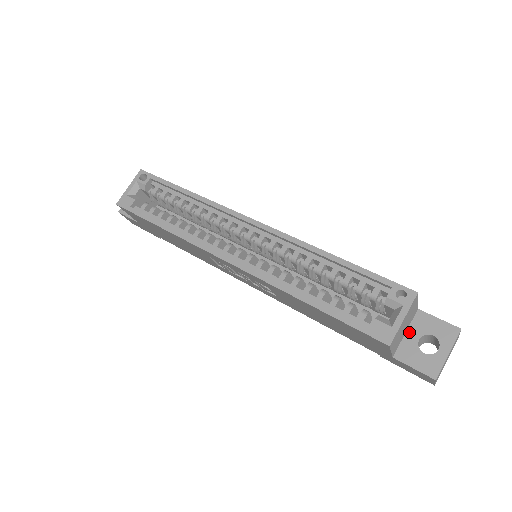
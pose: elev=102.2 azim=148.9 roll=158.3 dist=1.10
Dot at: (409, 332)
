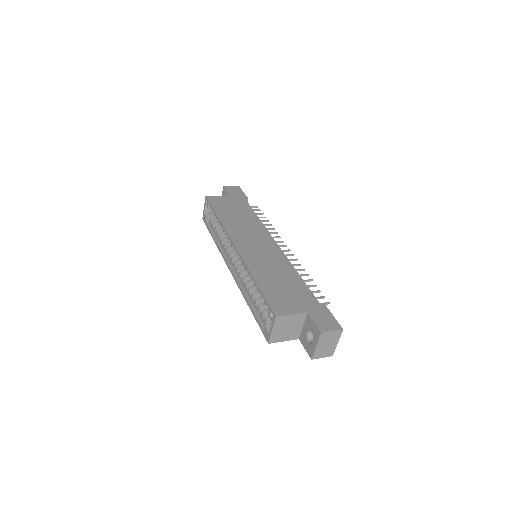
Dot at: (304, 326)
